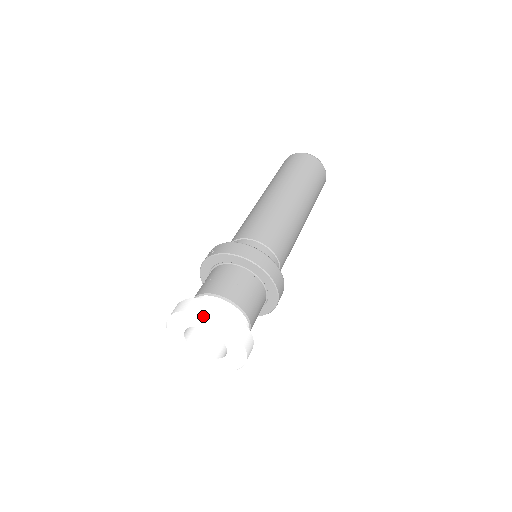
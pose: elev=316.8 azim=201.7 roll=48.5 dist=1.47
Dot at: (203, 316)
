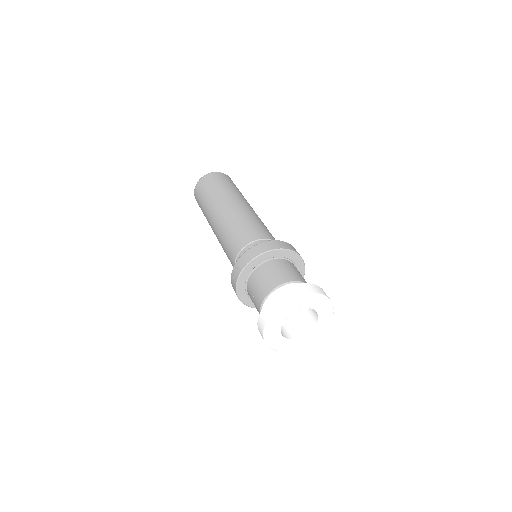
Dot at: (291, 301)
